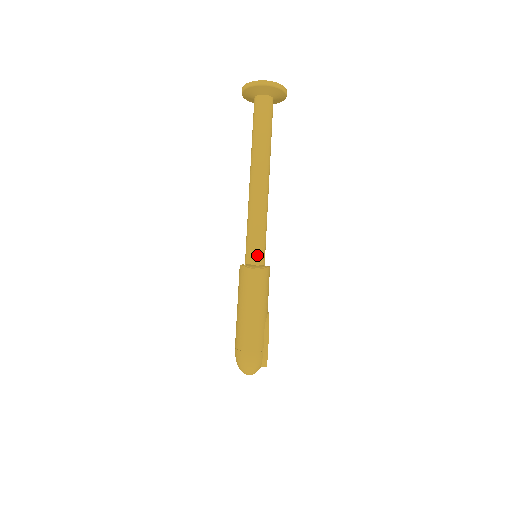
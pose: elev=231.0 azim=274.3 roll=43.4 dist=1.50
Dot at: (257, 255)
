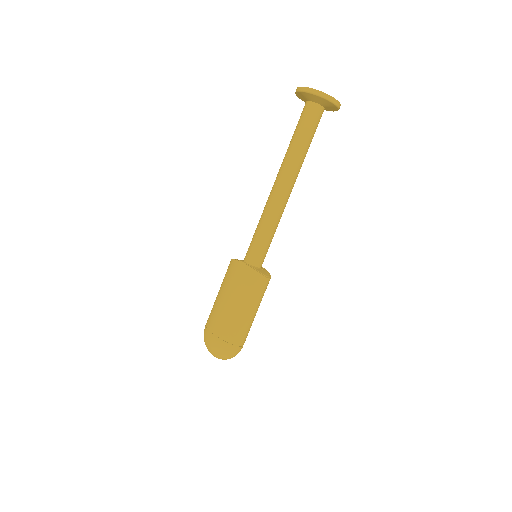
Dot at: (263, 259)
